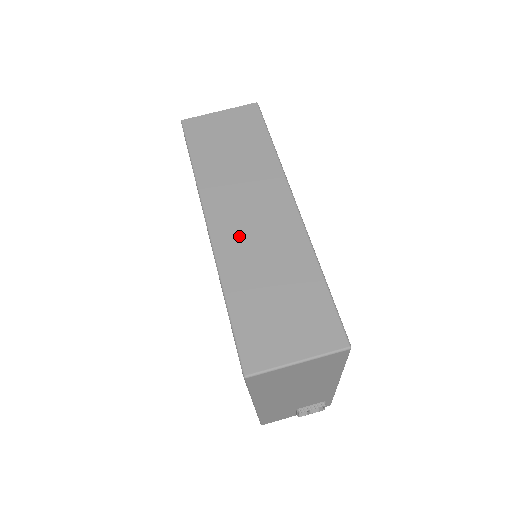
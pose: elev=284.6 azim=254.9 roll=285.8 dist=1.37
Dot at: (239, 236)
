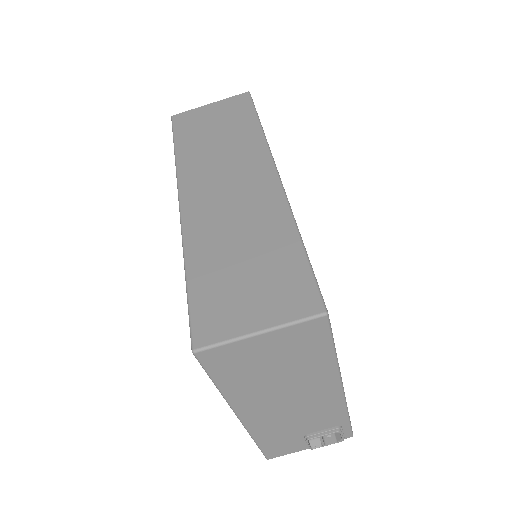
Dot at: (211, 208)
